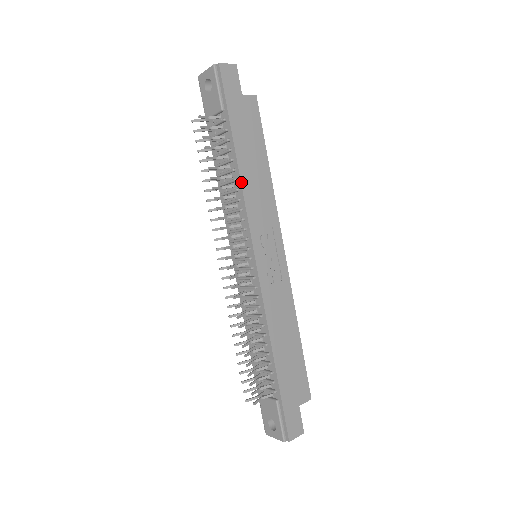
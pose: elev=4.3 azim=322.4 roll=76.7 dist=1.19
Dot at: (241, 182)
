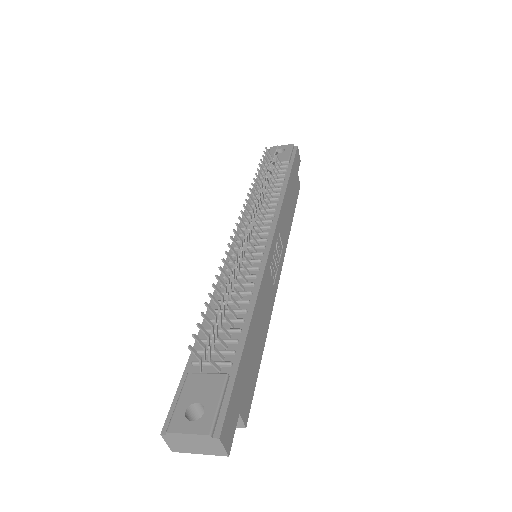
Dot at: (284, 196)
